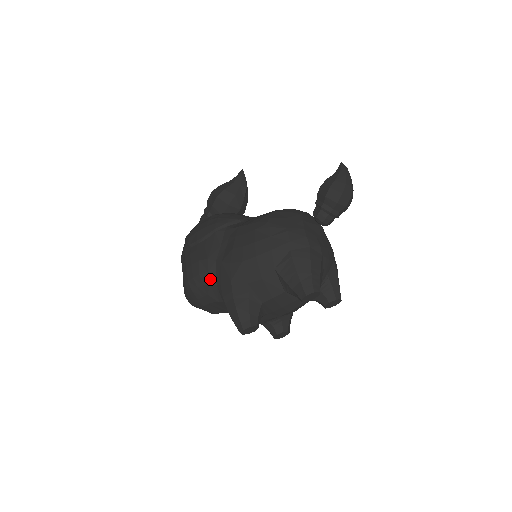
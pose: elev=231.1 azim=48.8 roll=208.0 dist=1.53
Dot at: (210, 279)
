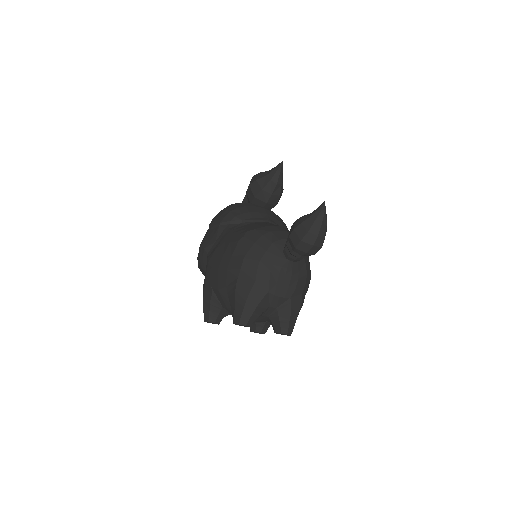
Dot at: (203, 266)
